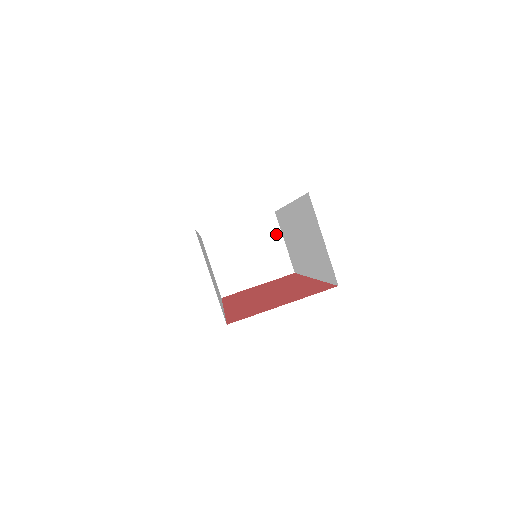
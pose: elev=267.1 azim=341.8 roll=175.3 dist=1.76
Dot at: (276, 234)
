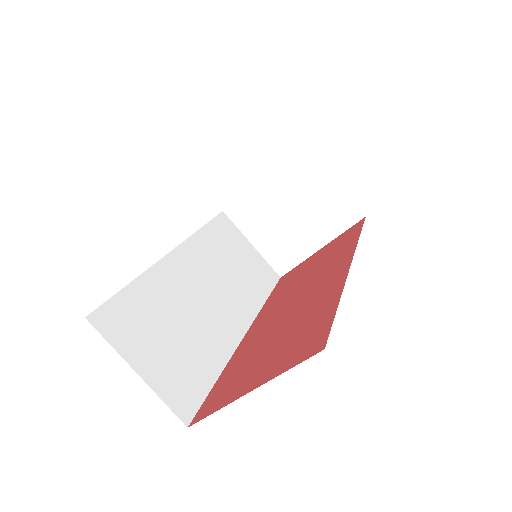
Dot at: (317, 171)
